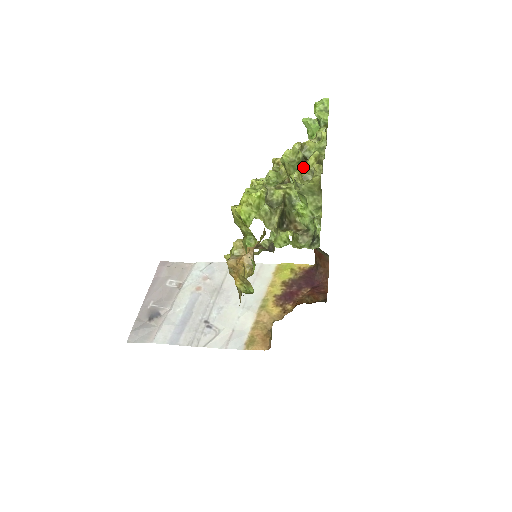
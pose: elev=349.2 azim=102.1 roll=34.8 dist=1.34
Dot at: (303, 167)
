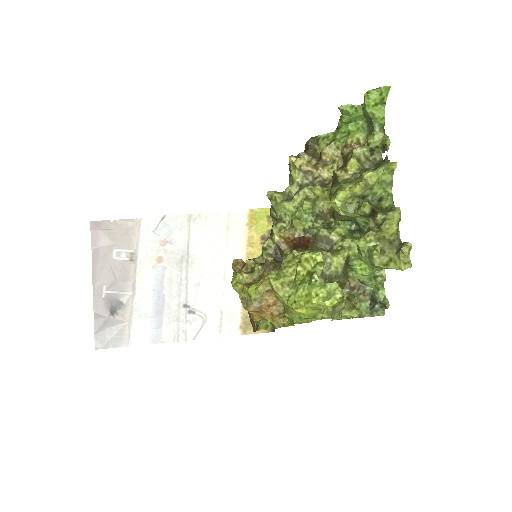
Dot at: (378, 236)
